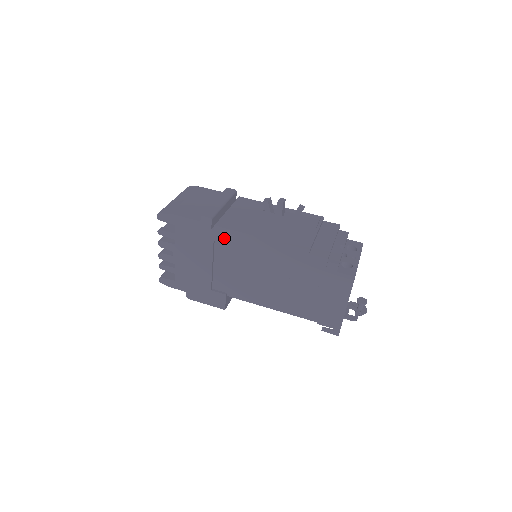
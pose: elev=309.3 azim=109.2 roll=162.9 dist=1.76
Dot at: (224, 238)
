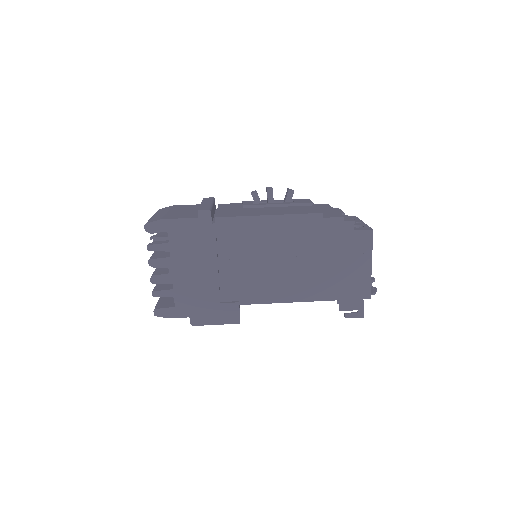
Dot at: (228, 230)
